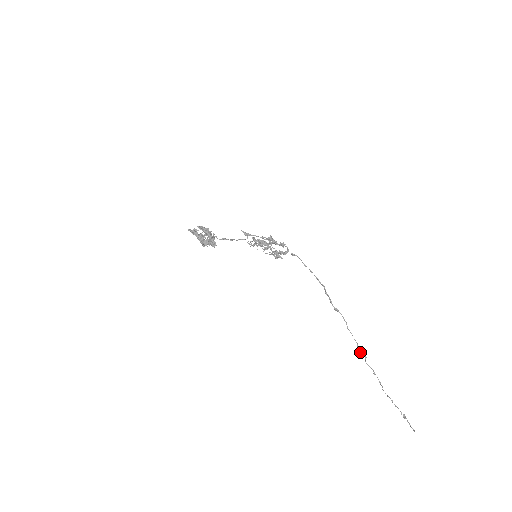
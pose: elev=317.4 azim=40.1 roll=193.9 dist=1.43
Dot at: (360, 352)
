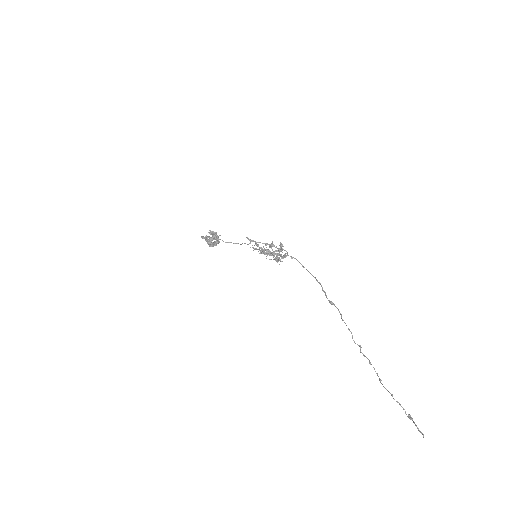
Dot at: (355, 343)
